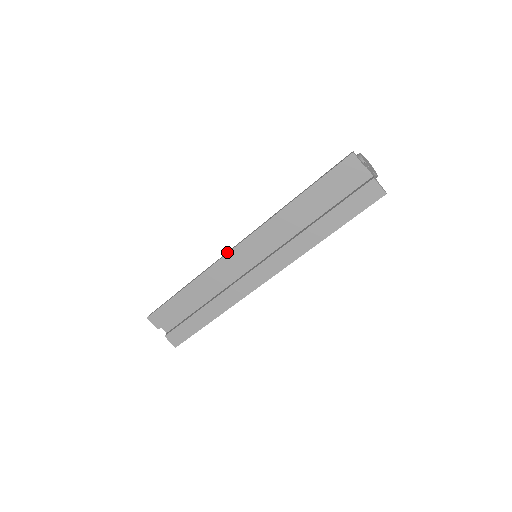
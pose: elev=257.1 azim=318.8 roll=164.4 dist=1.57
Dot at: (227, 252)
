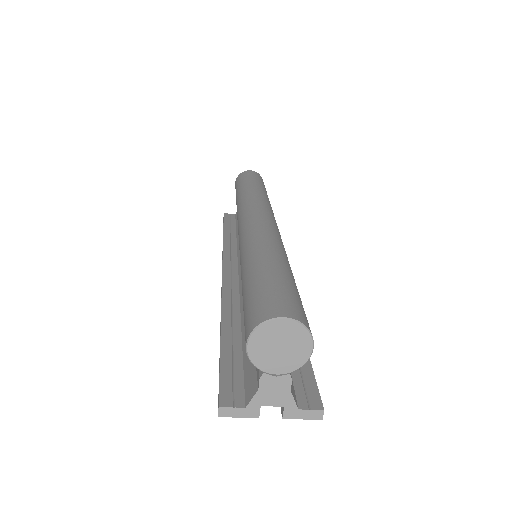
Dot at: occluded
